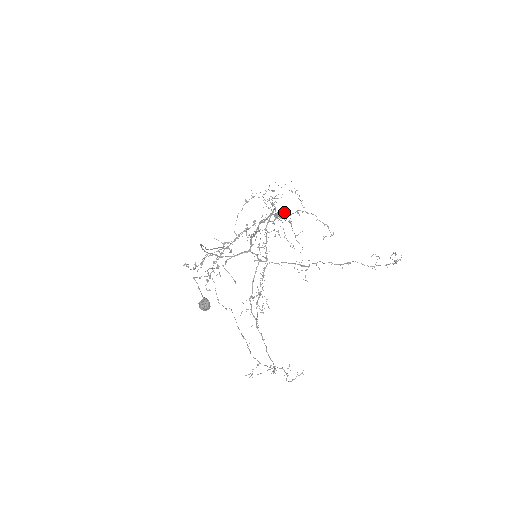
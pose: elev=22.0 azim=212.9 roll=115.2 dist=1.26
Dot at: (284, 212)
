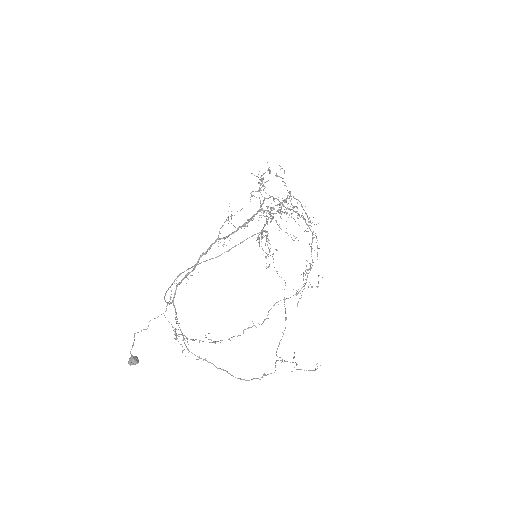
Dot at: (250, 218)
